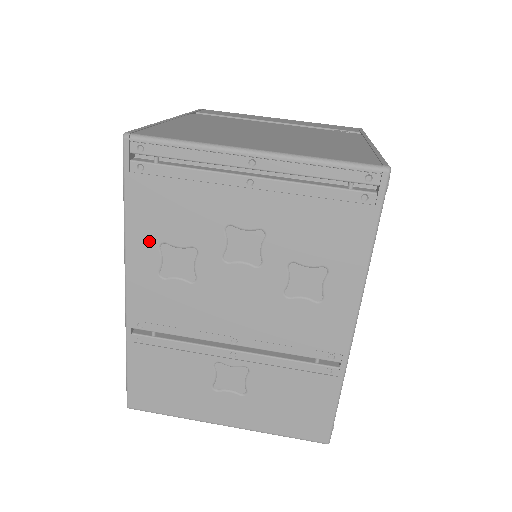
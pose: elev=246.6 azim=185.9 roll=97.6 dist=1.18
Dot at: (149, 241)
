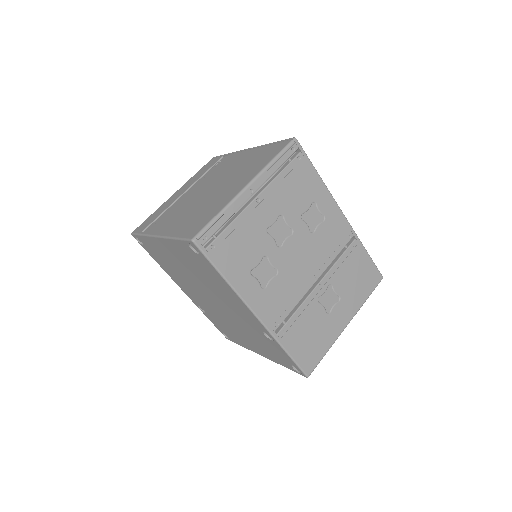
Dot at: (245, 277)
